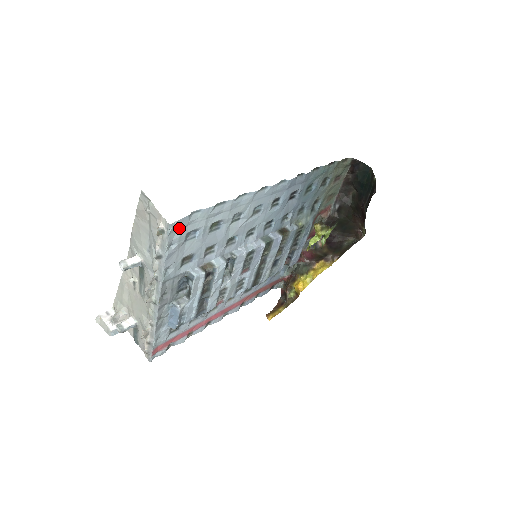
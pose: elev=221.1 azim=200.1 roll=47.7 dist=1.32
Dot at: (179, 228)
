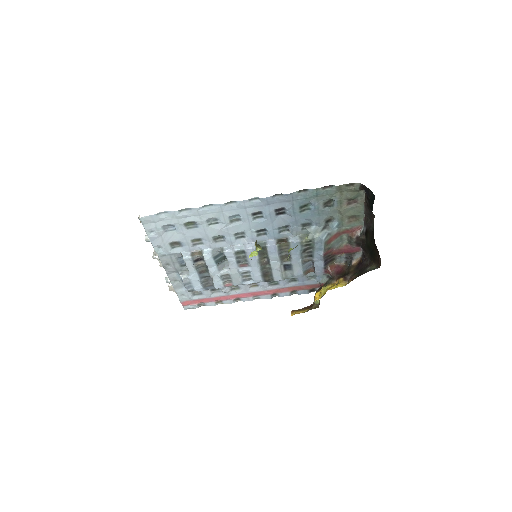
Dot at: (152, 221)
